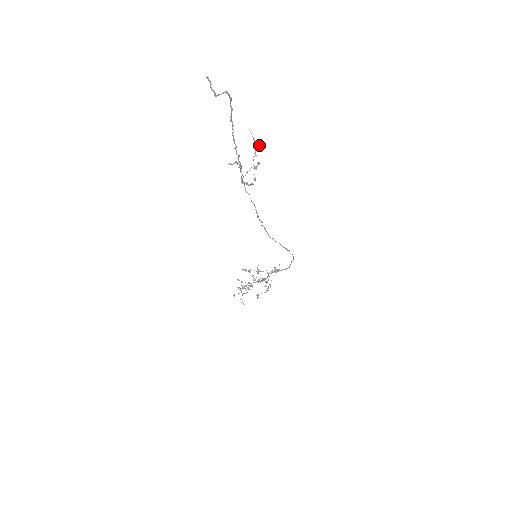
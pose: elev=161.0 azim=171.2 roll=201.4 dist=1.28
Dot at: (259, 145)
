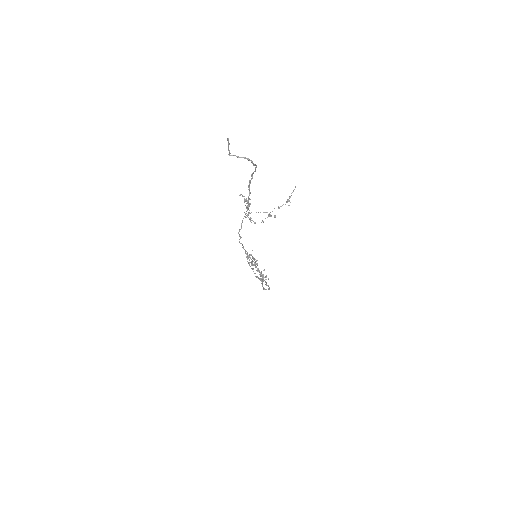
Dot at: occluded
